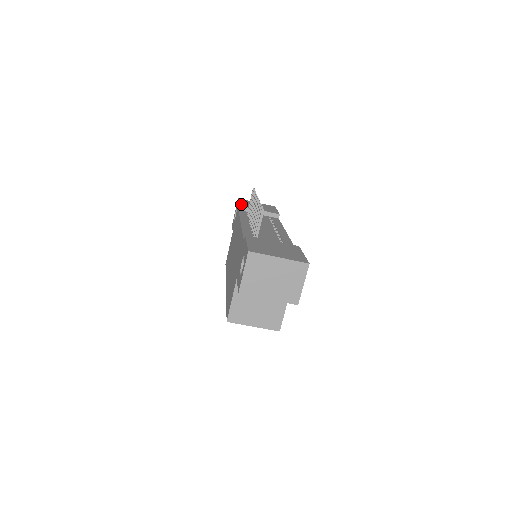
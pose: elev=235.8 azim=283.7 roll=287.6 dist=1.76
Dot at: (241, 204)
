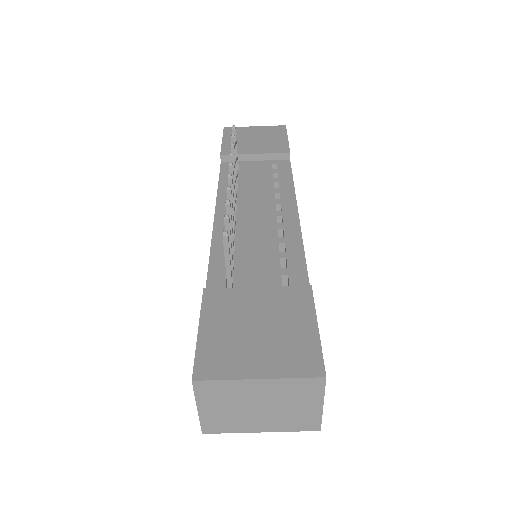
Dot at: (224, 148)
